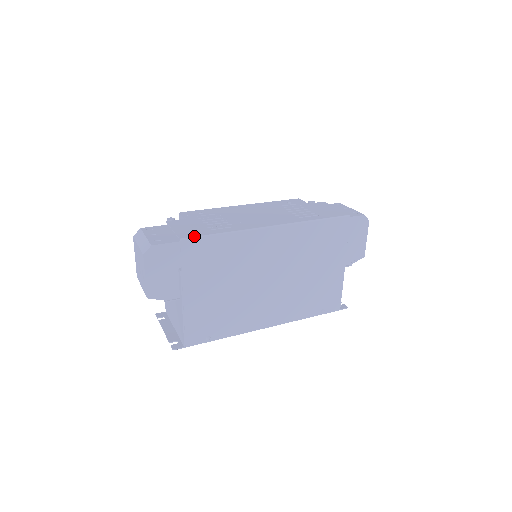
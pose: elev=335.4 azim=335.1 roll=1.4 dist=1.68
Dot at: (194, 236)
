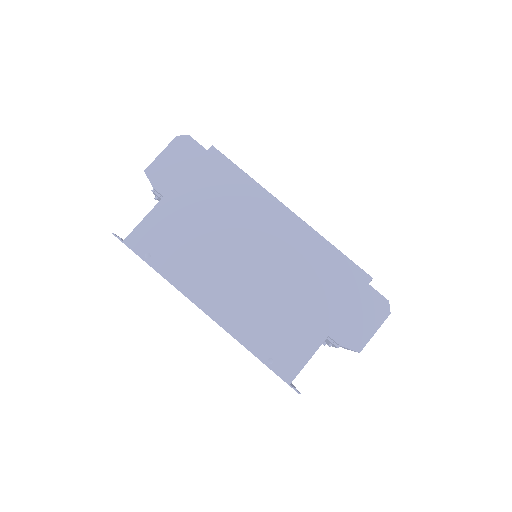
Dot at: (224, 155)
